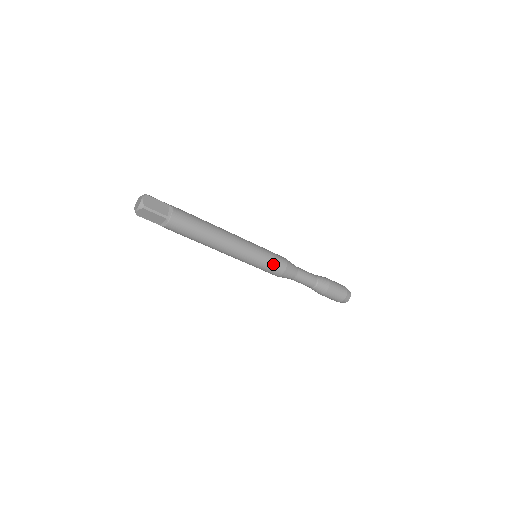
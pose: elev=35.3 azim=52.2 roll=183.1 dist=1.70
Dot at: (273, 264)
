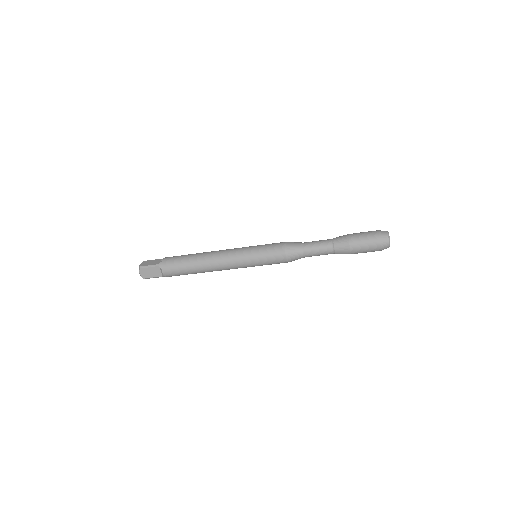
Dot at: (269, 250)
